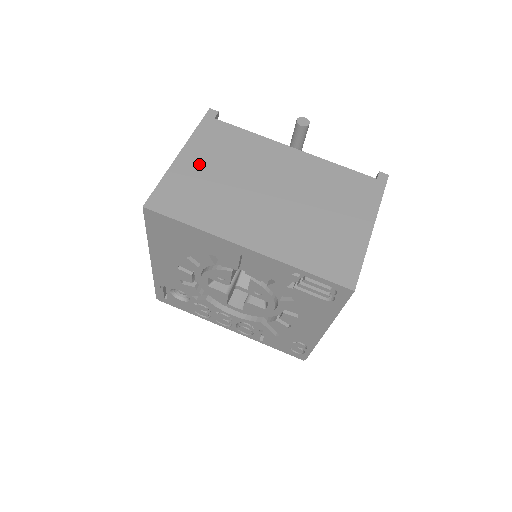
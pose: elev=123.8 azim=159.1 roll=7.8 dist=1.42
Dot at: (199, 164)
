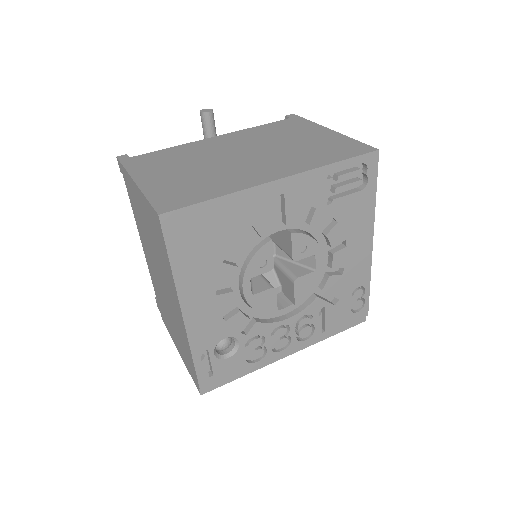
Dot at: (162, 176)
